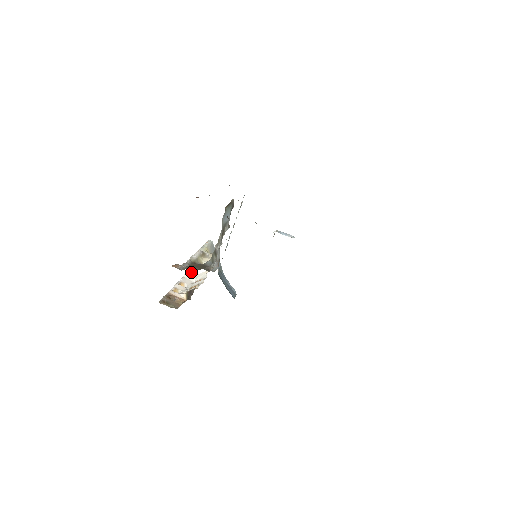
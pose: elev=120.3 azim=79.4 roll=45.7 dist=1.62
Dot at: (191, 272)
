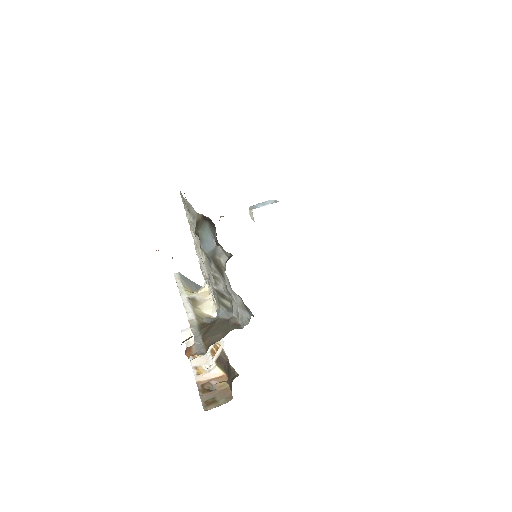
Dot at: (187, 328)
